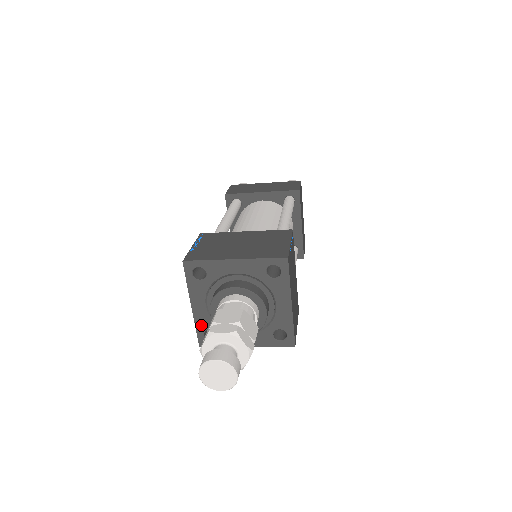
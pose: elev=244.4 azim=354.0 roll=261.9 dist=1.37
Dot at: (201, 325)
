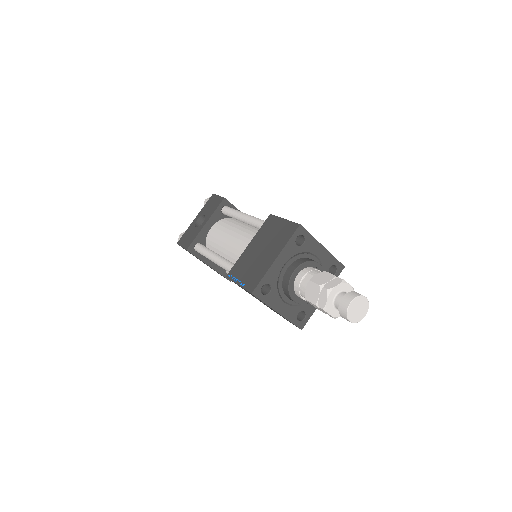
Dot at: (268, 277)
